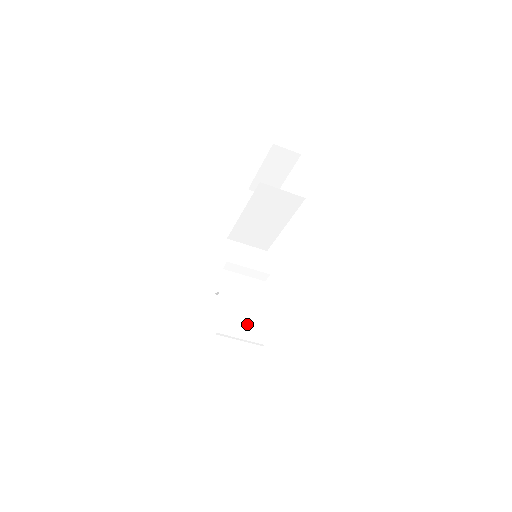
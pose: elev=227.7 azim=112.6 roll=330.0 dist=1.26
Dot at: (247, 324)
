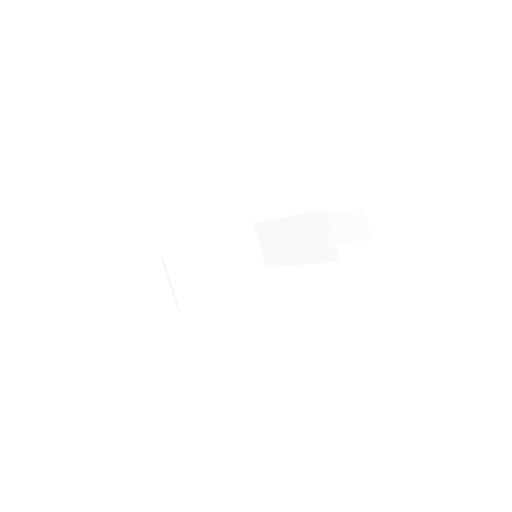
Dot at: (189, 283)
